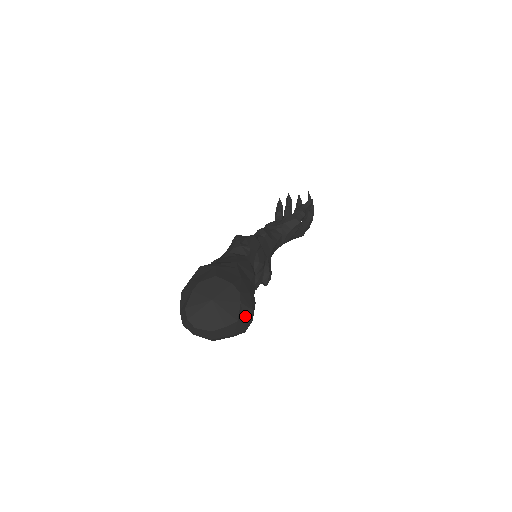
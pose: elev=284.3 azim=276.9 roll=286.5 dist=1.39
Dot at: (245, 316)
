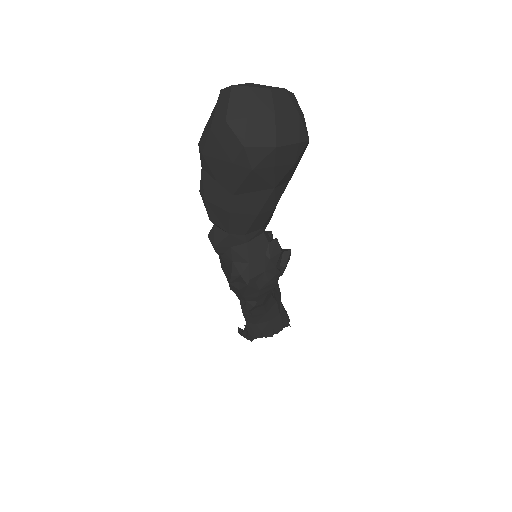
Dot at: occluded
